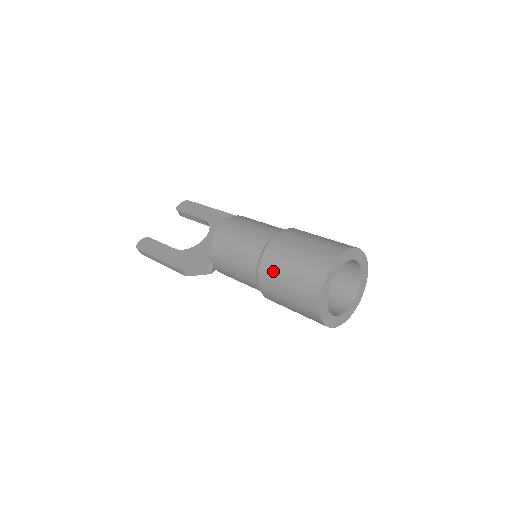
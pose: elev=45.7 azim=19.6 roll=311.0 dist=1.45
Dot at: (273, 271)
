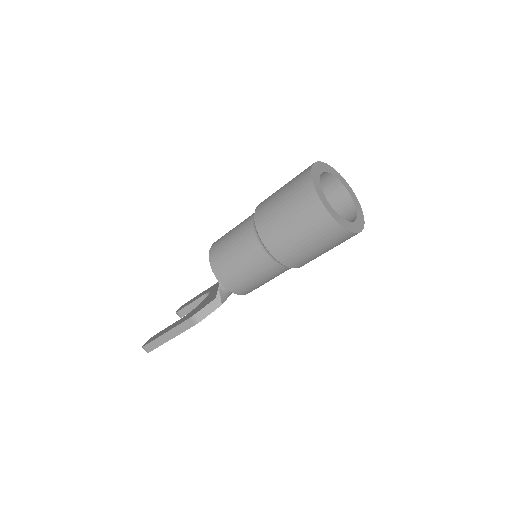
Dot at: (268, 214)
